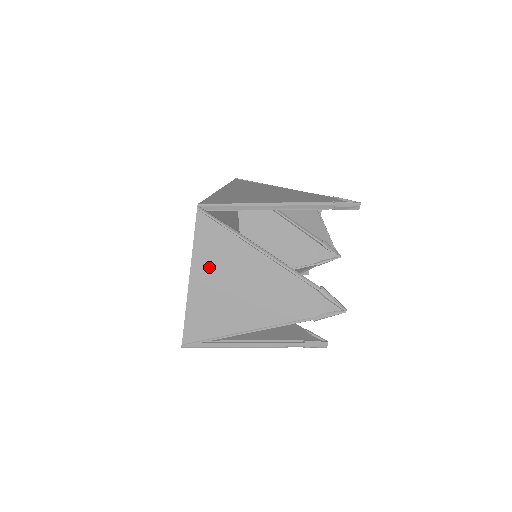
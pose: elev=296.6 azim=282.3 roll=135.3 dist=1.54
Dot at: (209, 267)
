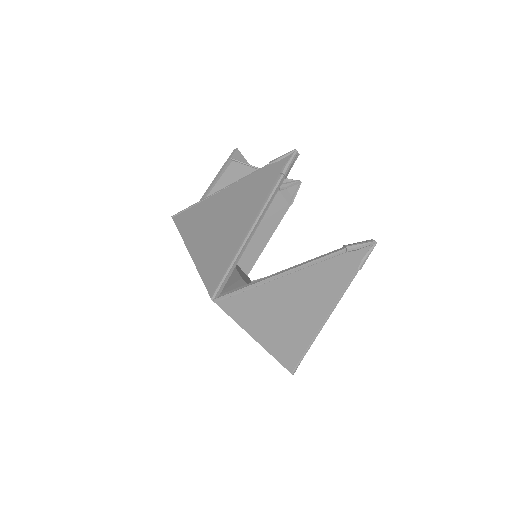
Dot at: (261, 321)
